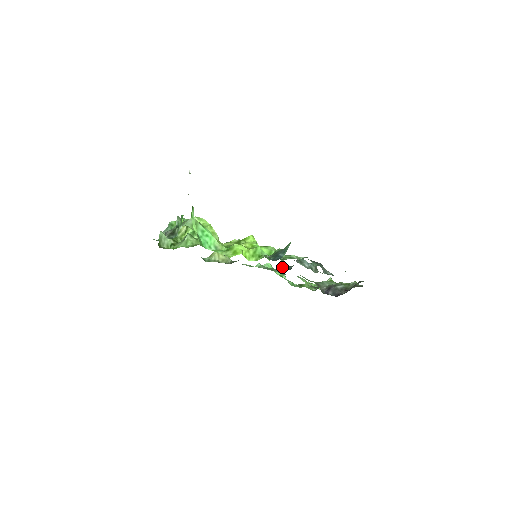
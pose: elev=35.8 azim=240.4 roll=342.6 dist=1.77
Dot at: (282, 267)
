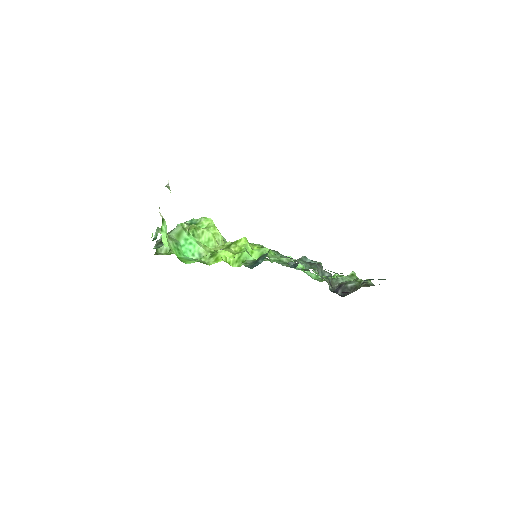
Dot at: (290, 264)
